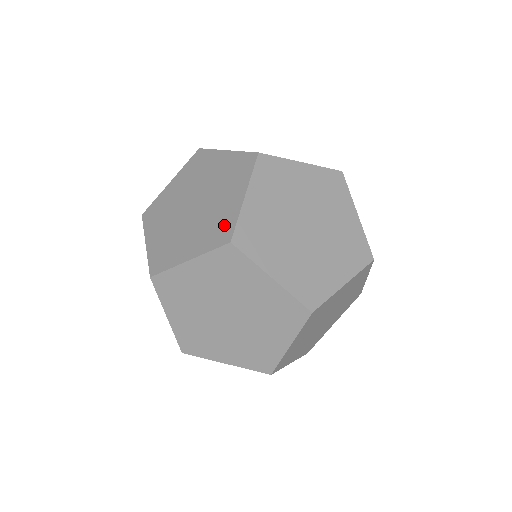
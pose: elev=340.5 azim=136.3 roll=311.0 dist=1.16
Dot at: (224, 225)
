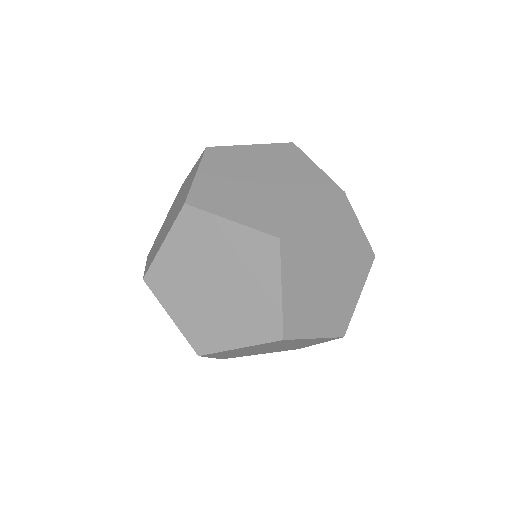
Dot at: occluded
